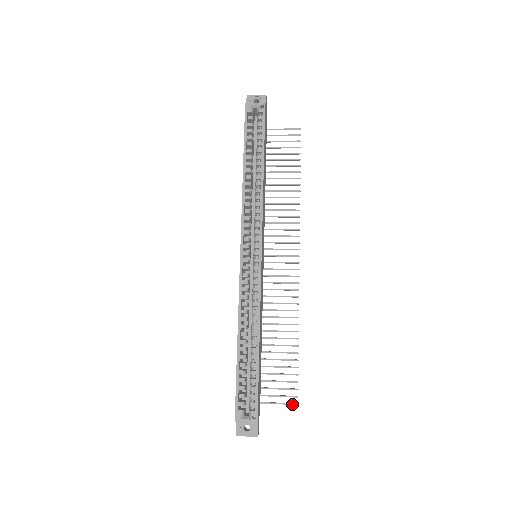
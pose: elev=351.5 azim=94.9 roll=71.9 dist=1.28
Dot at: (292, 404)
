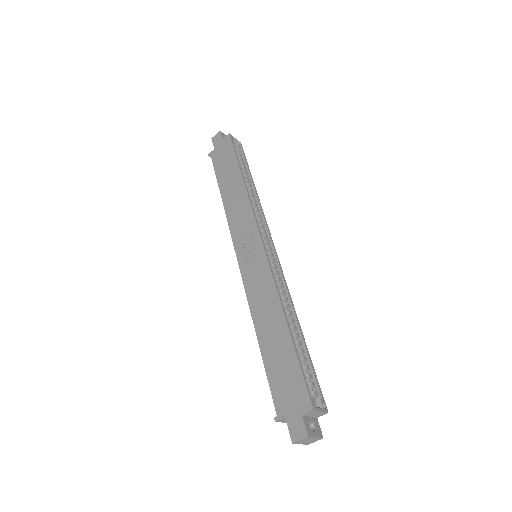
Dot at: occluded
